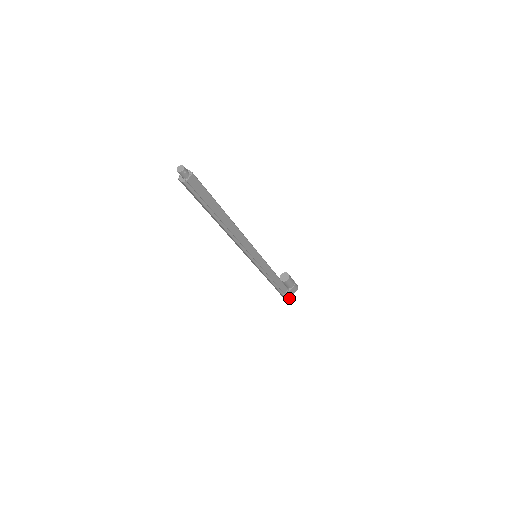
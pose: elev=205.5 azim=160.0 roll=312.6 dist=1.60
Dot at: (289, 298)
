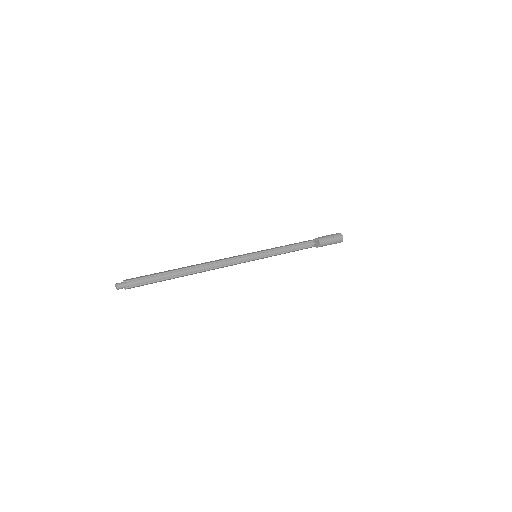
Dot at: occluded
